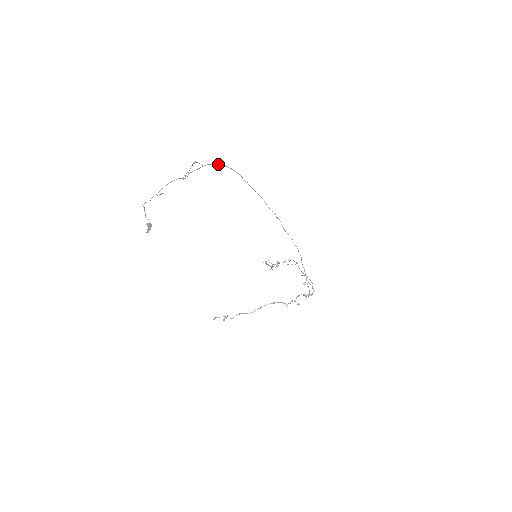
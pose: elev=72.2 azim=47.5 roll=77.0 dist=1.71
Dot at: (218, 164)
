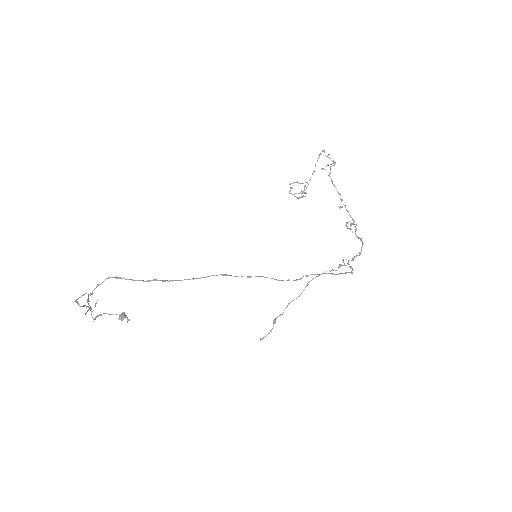
Dot at: (98, 285)
